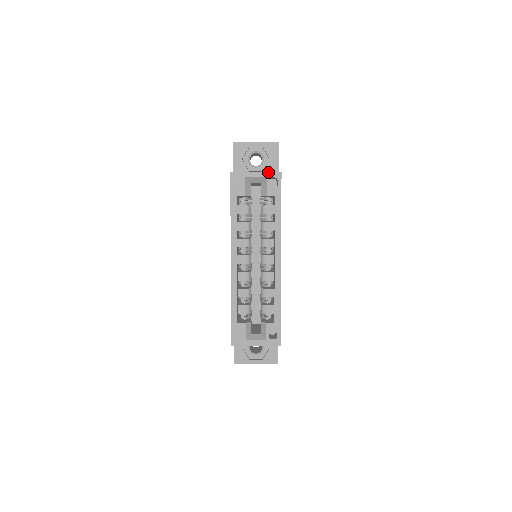
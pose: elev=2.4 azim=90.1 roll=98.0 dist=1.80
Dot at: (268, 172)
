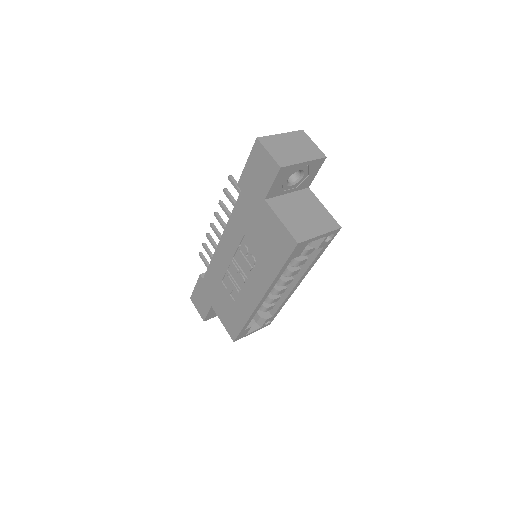
Dot at: (331, 232)
